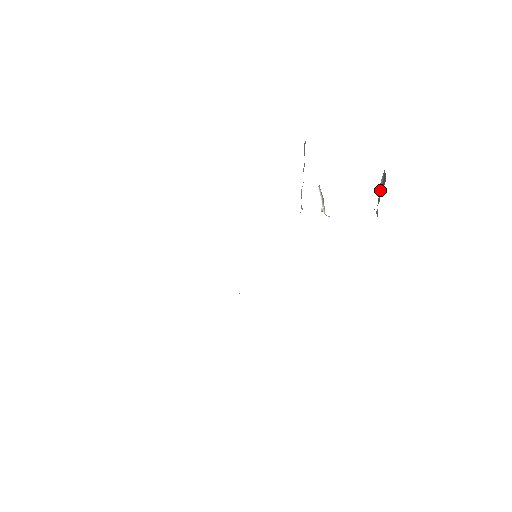
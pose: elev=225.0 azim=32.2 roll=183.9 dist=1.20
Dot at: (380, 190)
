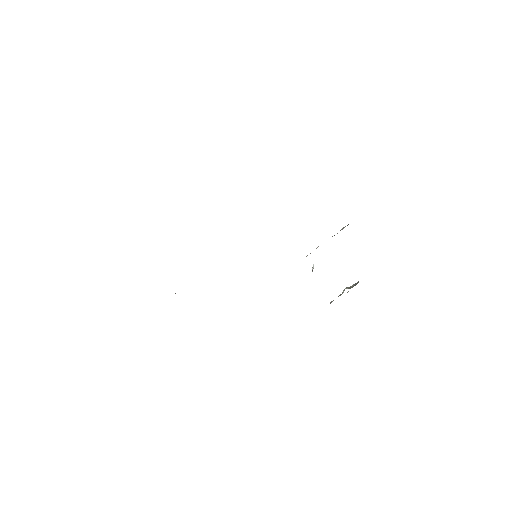
Dot at: (348, 288)
